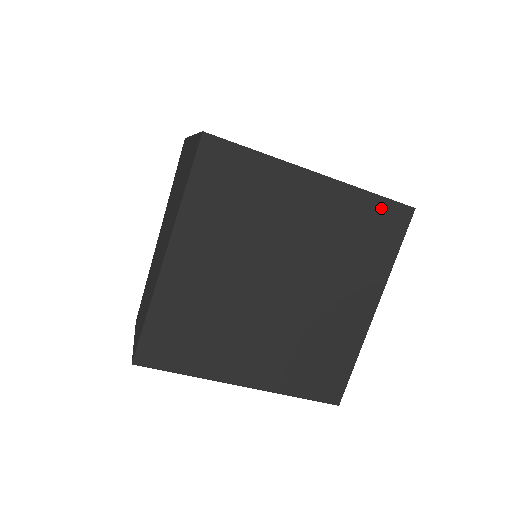
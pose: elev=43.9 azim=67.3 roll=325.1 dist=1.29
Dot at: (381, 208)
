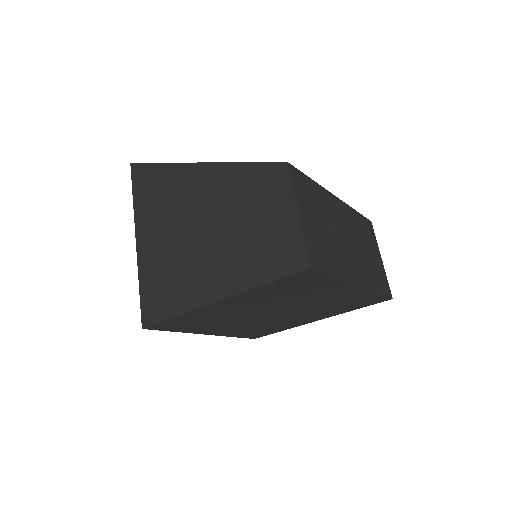
Dot at: (283, 282)
